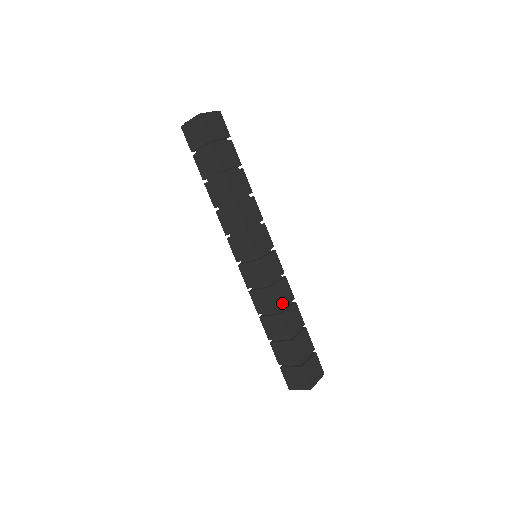
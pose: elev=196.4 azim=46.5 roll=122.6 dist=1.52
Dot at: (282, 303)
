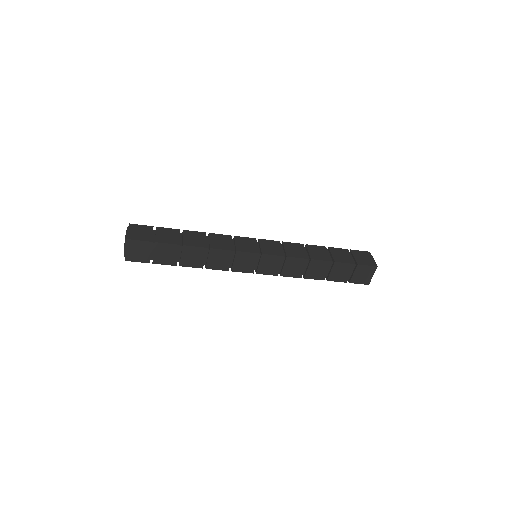
Dot at: (299, 272)
